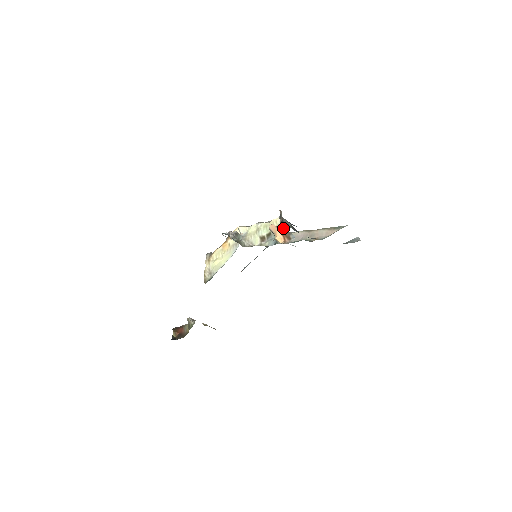
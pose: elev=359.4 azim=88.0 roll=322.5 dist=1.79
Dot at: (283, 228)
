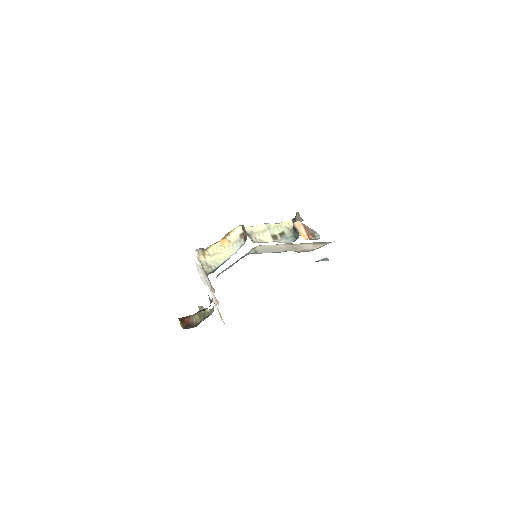
Dot at: occluded
